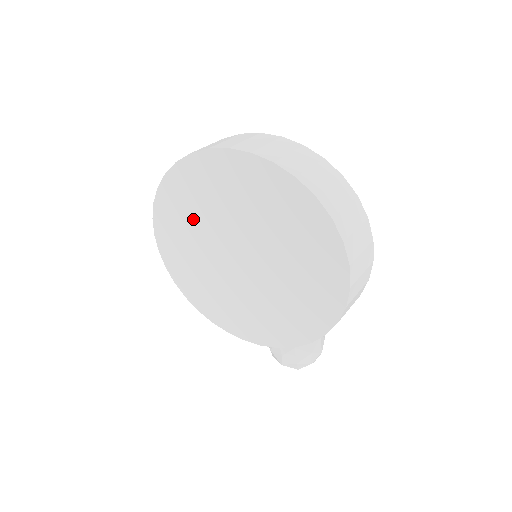
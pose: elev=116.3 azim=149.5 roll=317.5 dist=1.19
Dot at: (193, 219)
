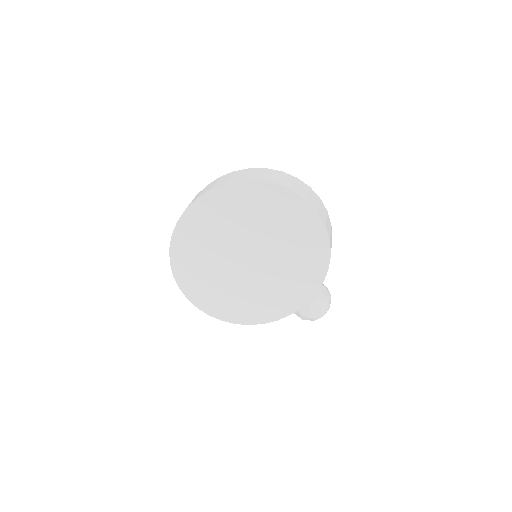
Dot at: (204, 254)
